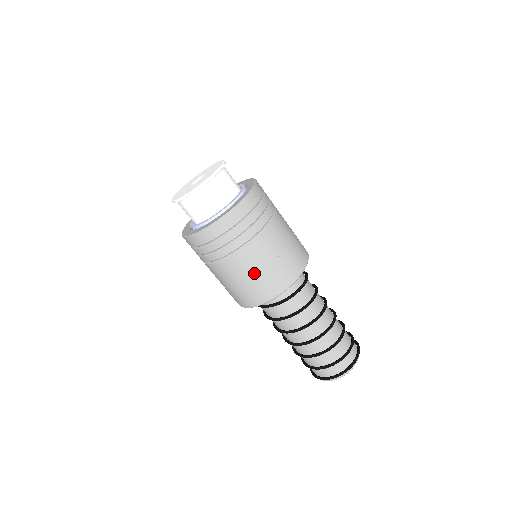
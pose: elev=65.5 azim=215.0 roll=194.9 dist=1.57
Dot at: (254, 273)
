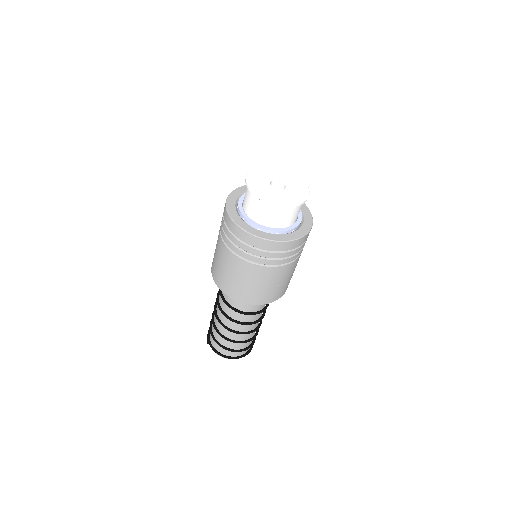
Dot at: (262, 284)
